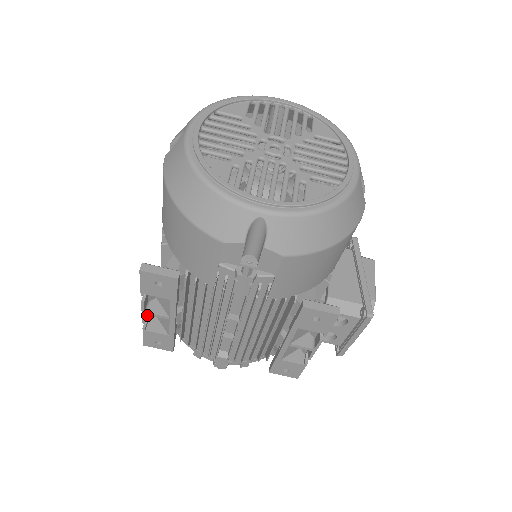
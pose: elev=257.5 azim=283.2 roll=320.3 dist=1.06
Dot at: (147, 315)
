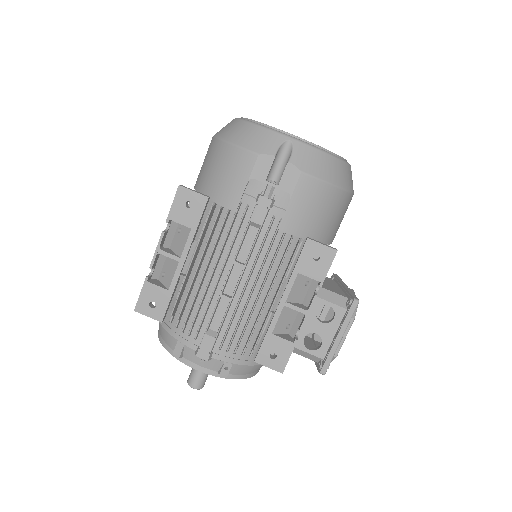
Dot at: (154, 266)
